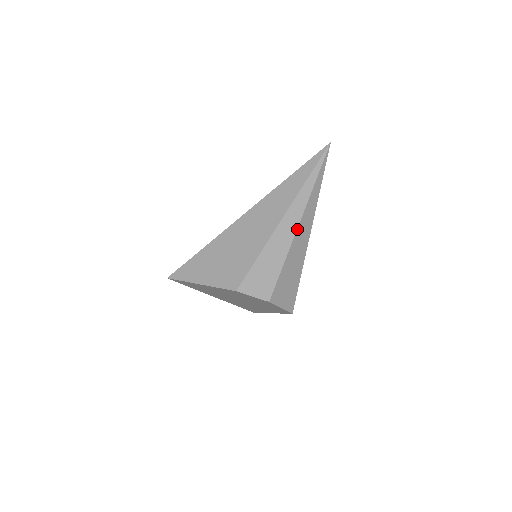
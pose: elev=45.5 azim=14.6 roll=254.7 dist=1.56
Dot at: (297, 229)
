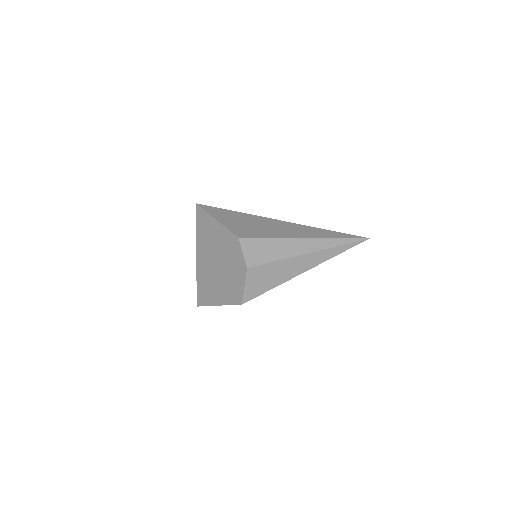
Dot at: (307, 253)
